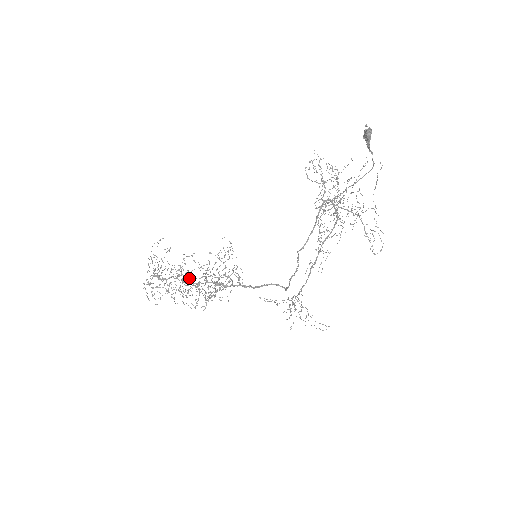
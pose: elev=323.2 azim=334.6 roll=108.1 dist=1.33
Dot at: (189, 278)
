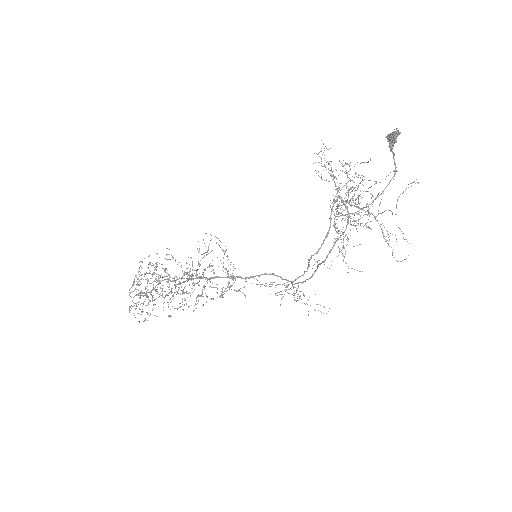
Dot at: occluded
